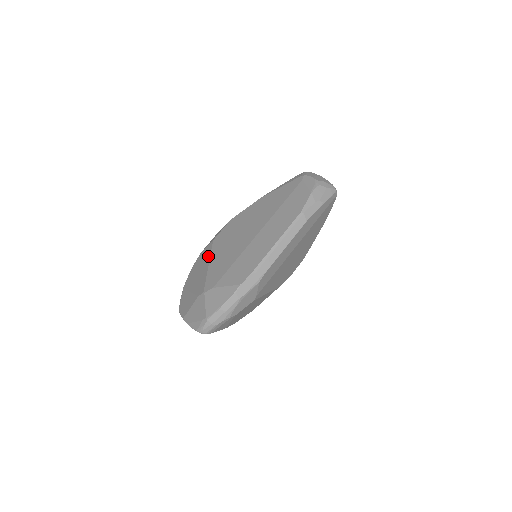
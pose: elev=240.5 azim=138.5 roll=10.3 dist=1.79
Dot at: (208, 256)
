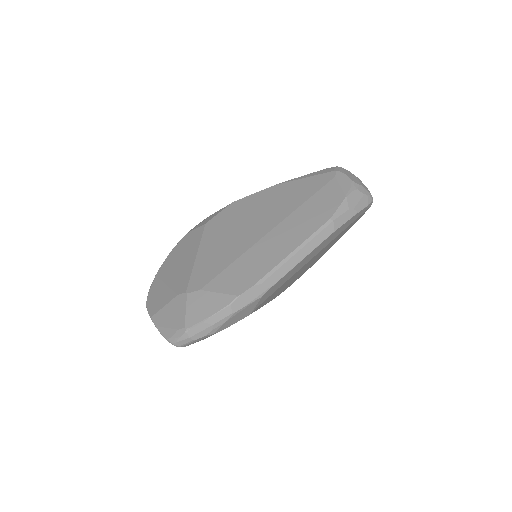
Dot at: (197, 243)
